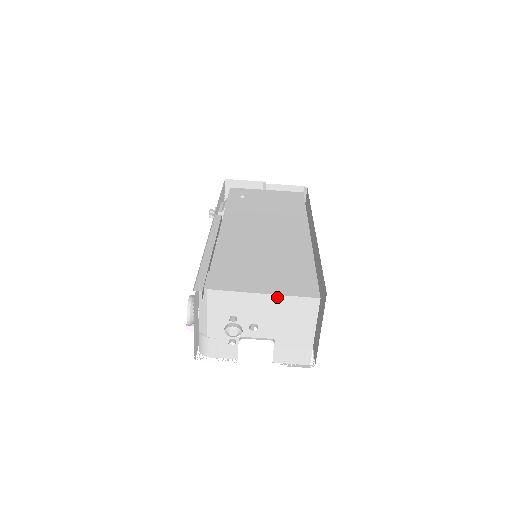
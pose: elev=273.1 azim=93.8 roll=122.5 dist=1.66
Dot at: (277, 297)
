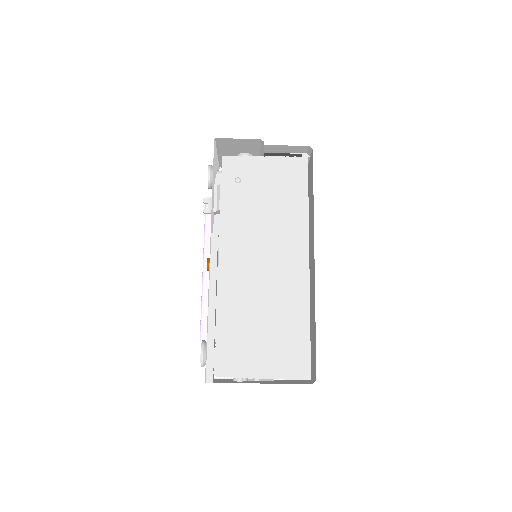
Dot at: occluded
